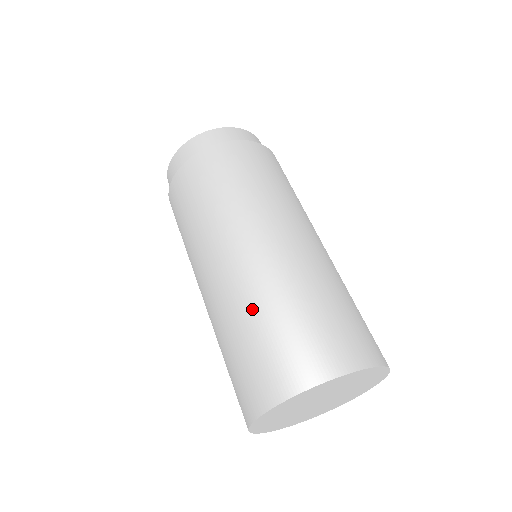
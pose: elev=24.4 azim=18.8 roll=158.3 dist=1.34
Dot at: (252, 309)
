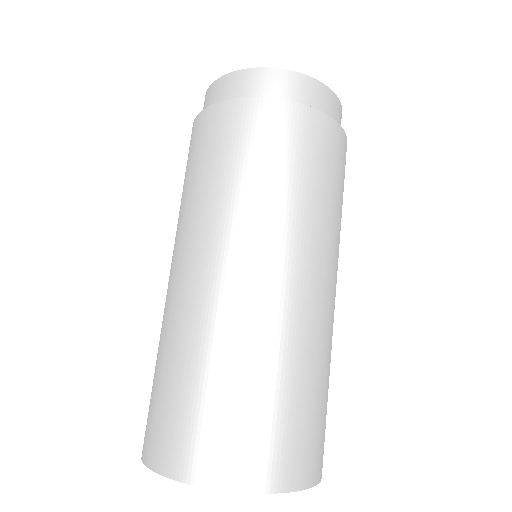
Dot at: (278, 362)
